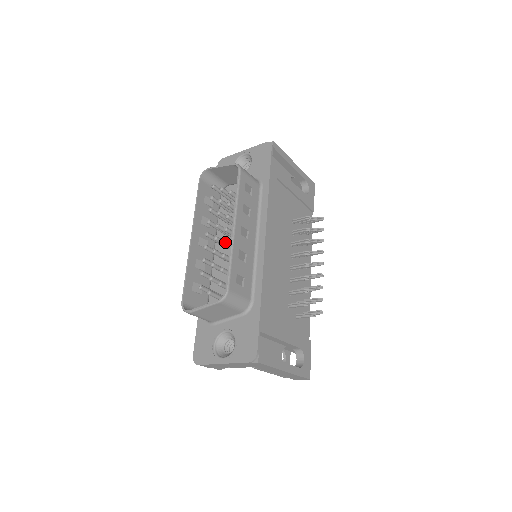
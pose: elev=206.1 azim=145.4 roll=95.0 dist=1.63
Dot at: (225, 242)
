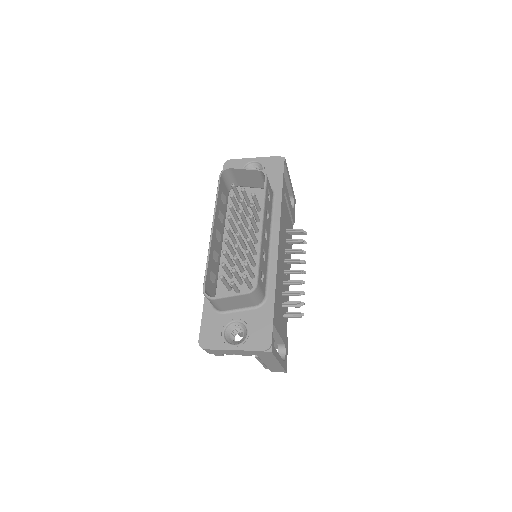
Dot at: (249, 239)
